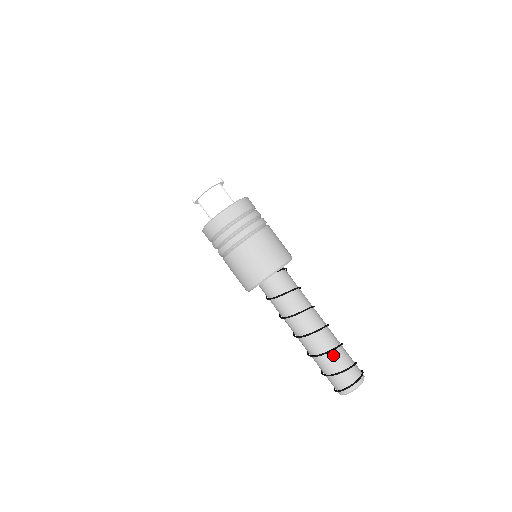
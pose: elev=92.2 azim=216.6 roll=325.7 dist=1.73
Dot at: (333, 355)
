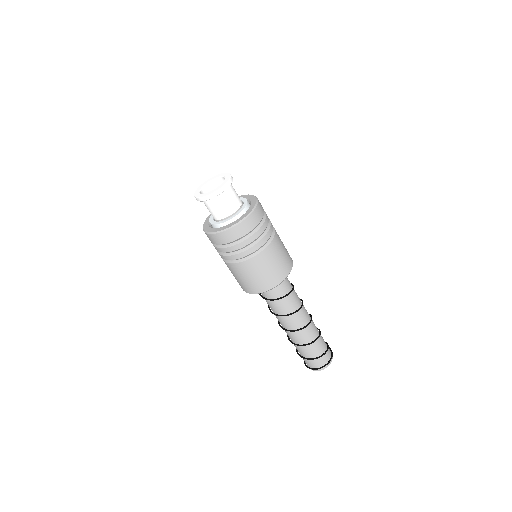
Dot at: (314, 345)
